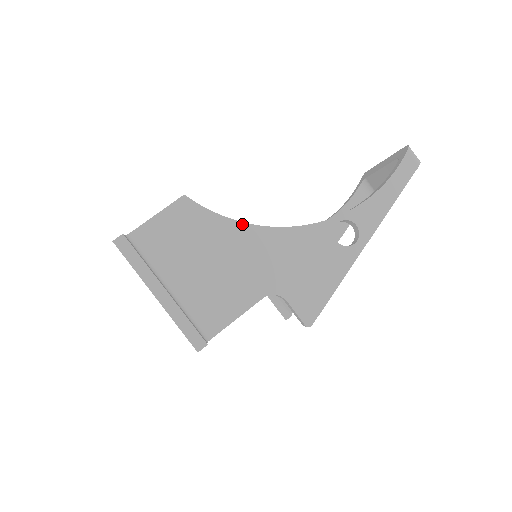
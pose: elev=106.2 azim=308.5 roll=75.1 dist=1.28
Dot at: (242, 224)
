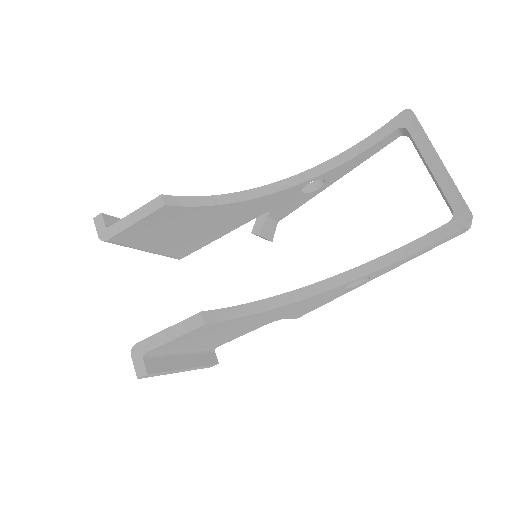
Dot at: (261, 313)
